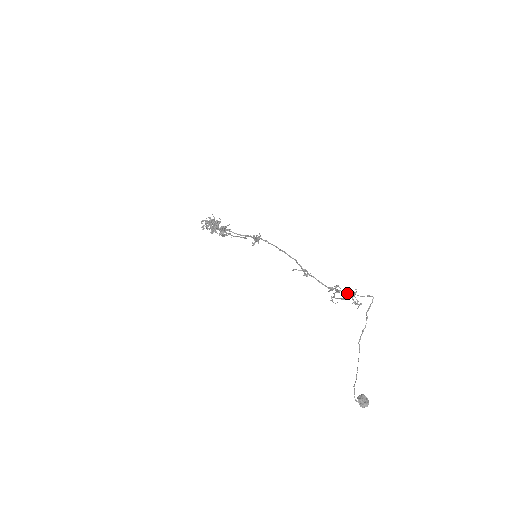
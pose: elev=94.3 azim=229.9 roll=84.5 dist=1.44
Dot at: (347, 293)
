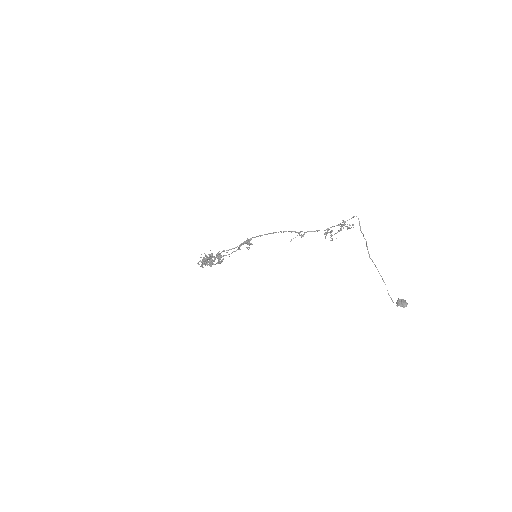
Dot at: (339, 225)
